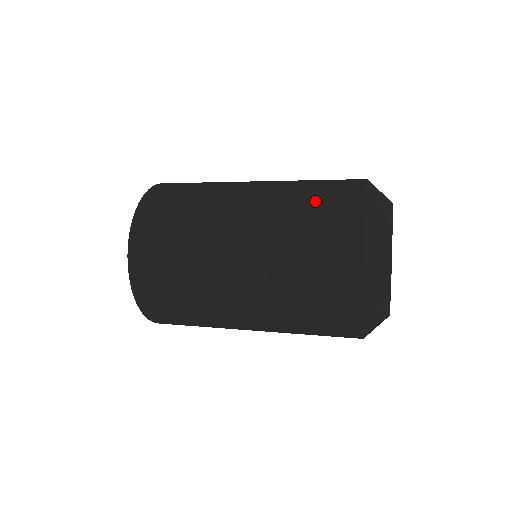
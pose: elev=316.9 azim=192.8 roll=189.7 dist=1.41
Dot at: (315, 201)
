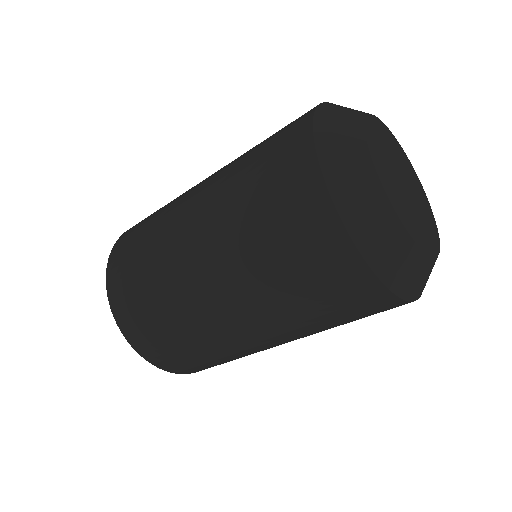
Dot at: occluded
